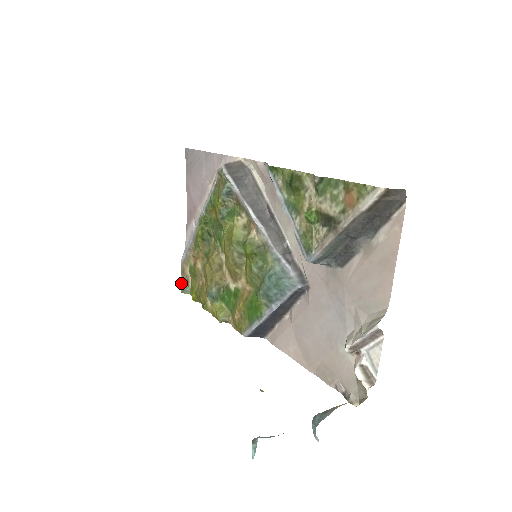
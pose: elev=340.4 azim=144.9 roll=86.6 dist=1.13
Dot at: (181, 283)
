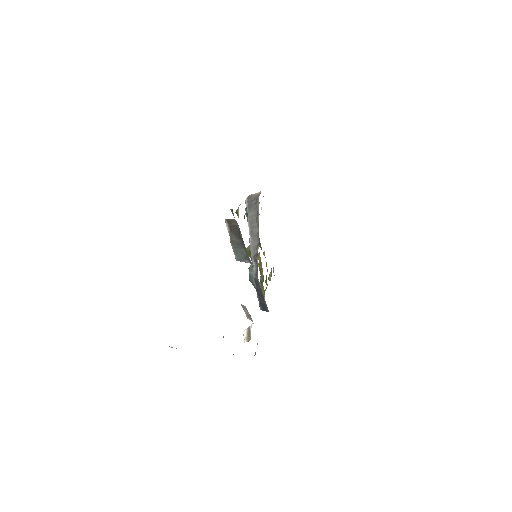
Dot at: occluded
